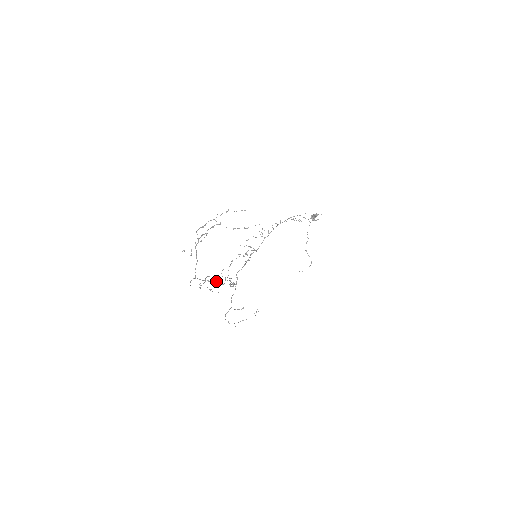
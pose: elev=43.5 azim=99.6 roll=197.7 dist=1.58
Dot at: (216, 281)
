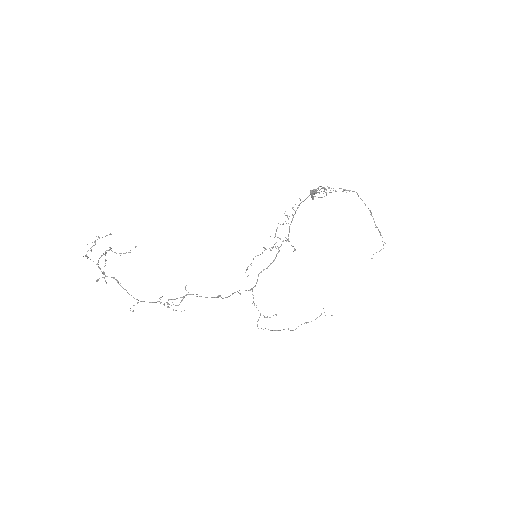
Dot at: (167, 302)
